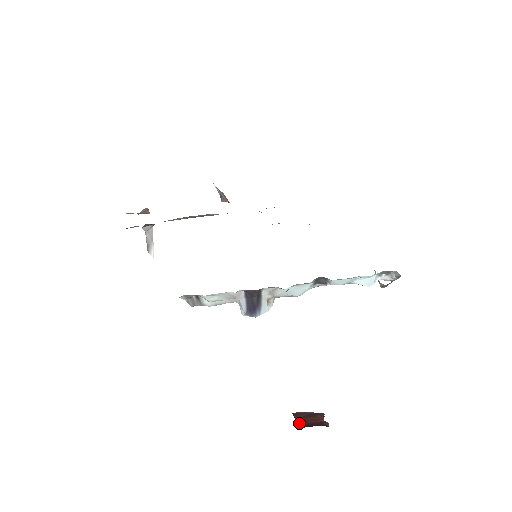
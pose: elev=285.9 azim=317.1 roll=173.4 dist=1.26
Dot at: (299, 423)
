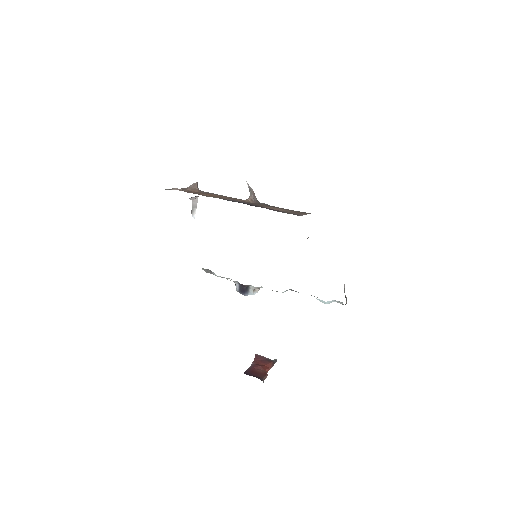
Dot at: (251, 368)
